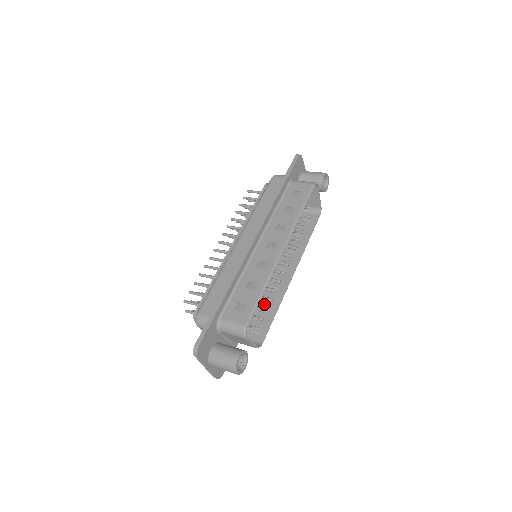
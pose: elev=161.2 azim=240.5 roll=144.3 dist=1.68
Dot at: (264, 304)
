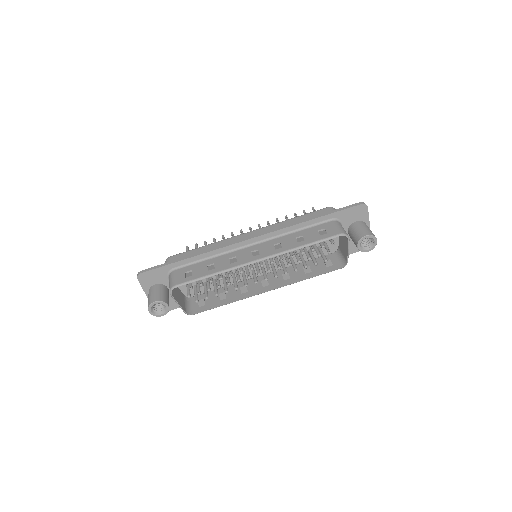
Dot at: (227, 293)
